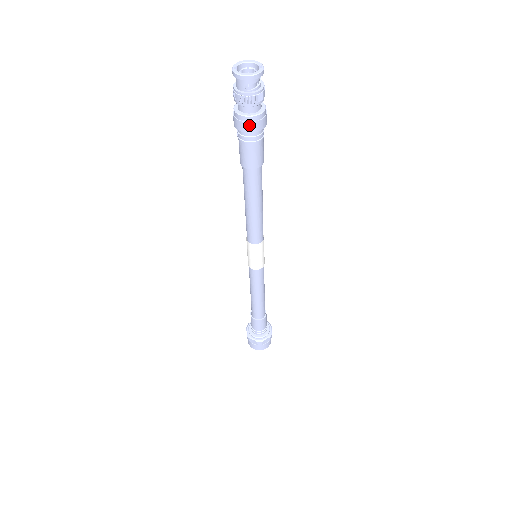
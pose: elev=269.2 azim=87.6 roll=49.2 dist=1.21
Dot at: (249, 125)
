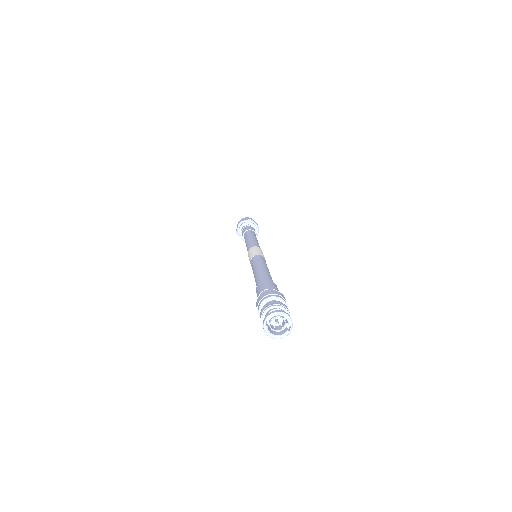
Dot at: occluded
